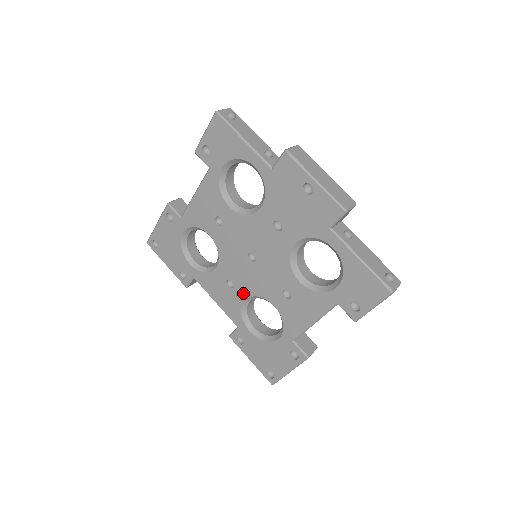
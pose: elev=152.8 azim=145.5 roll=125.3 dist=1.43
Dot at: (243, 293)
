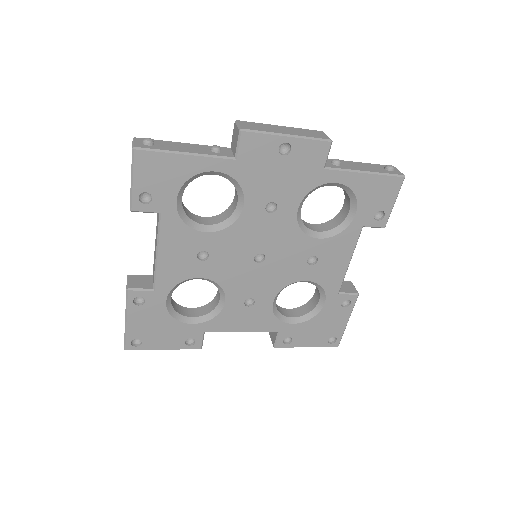
Dot at: (268, 298)
